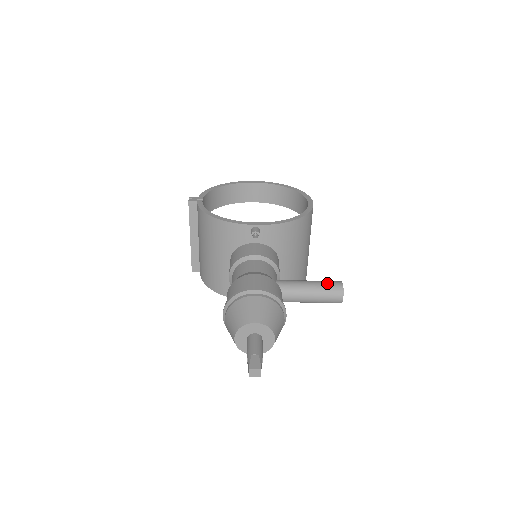
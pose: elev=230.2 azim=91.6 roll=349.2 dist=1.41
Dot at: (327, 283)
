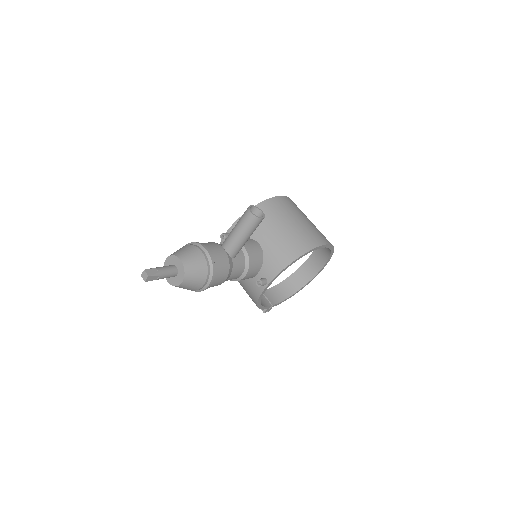
Dot at: occluded
